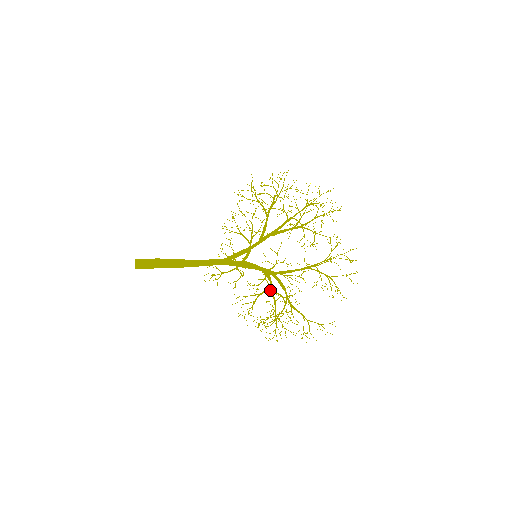
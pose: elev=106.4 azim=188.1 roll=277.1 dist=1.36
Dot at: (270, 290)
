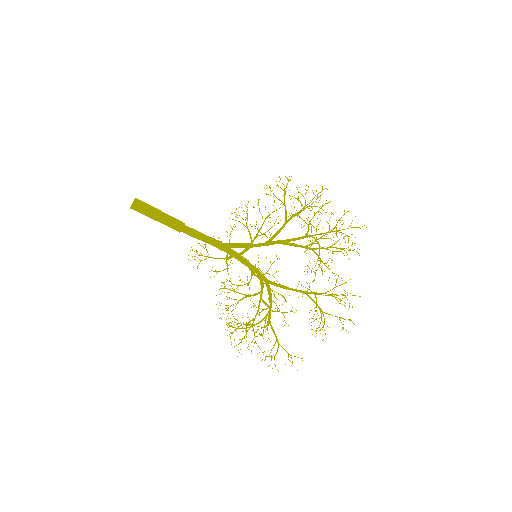
Dot at: occluded
